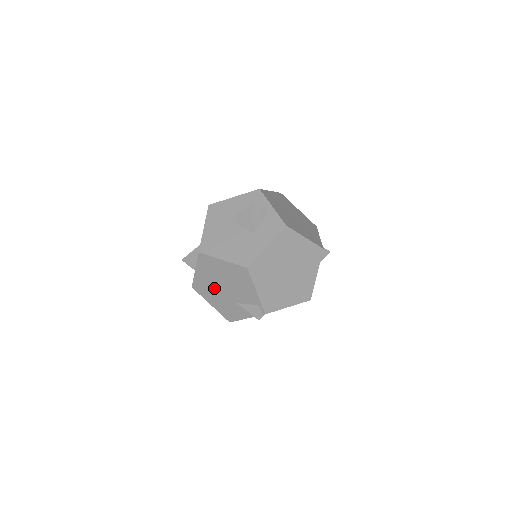
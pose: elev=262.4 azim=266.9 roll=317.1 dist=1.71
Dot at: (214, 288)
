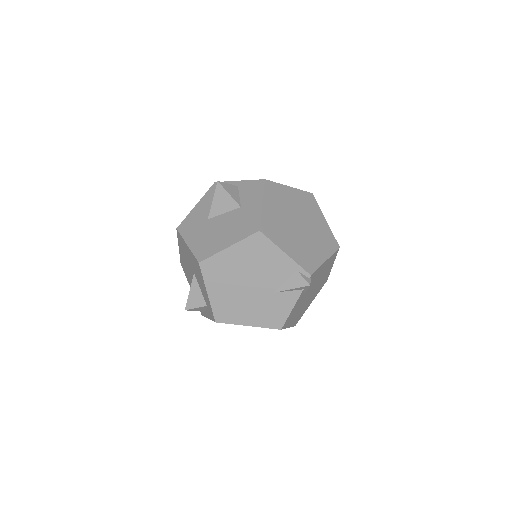
Dot at: (240, 297)
